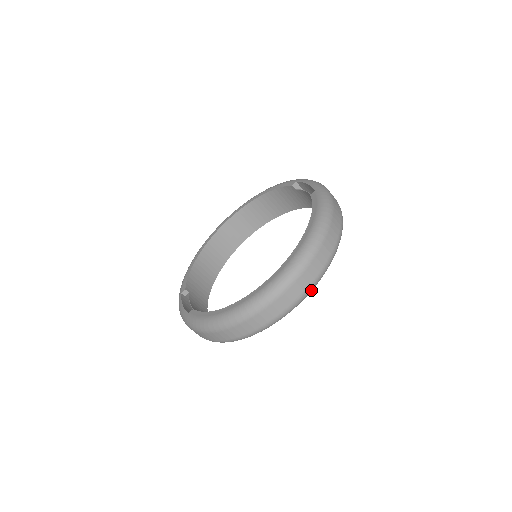
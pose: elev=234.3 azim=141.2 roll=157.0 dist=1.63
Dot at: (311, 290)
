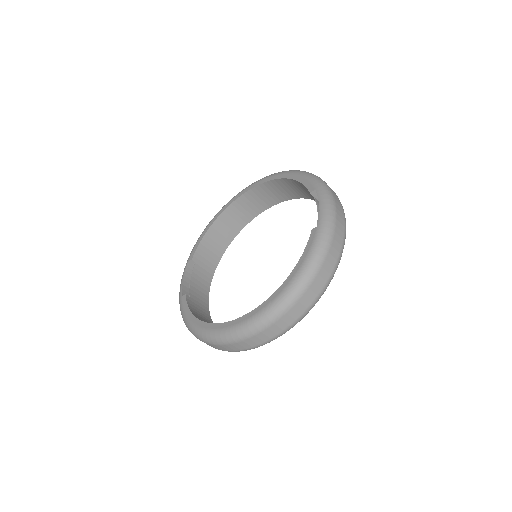
Dot at: (274, 339)
